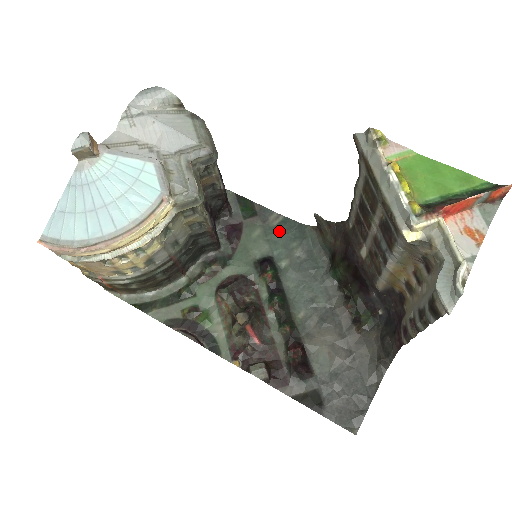
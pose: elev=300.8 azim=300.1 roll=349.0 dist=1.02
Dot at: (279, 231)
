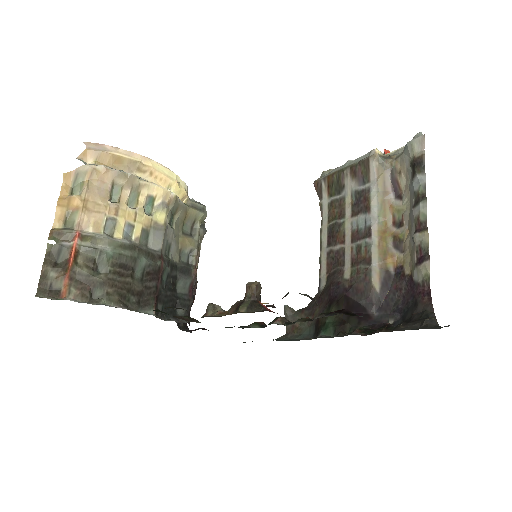
Dot at: occluded
